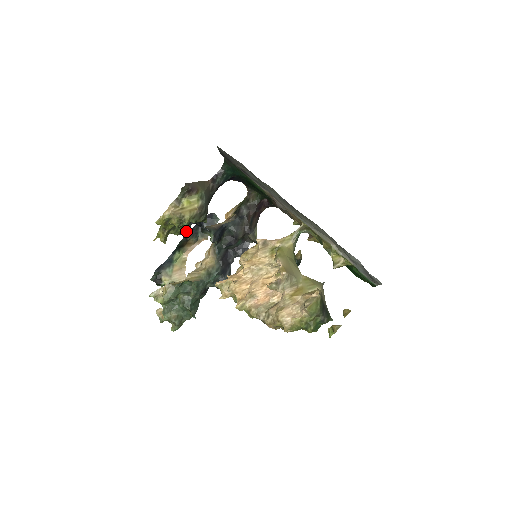
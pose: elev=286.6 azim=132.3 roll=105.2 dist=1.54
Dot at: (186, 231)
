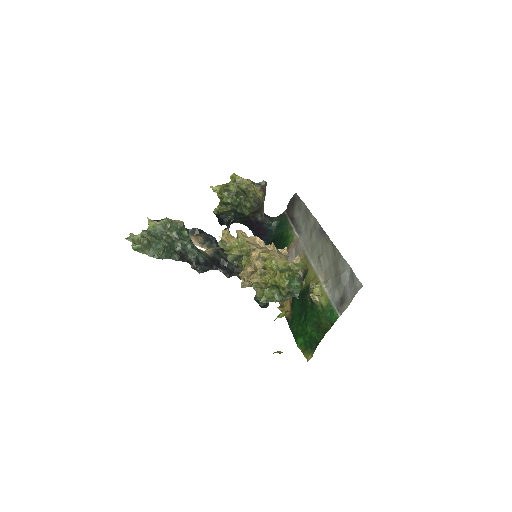
Dot at: (227, 209)
